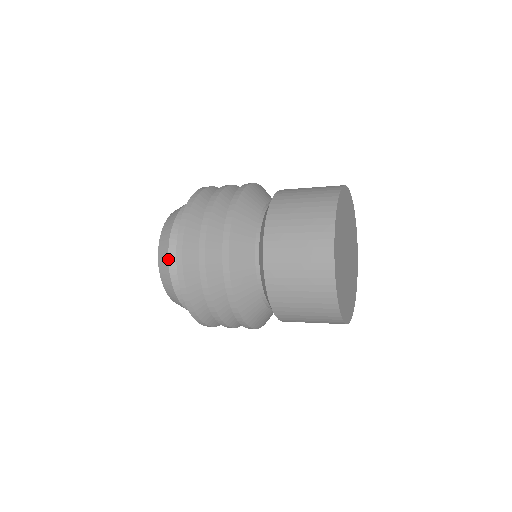
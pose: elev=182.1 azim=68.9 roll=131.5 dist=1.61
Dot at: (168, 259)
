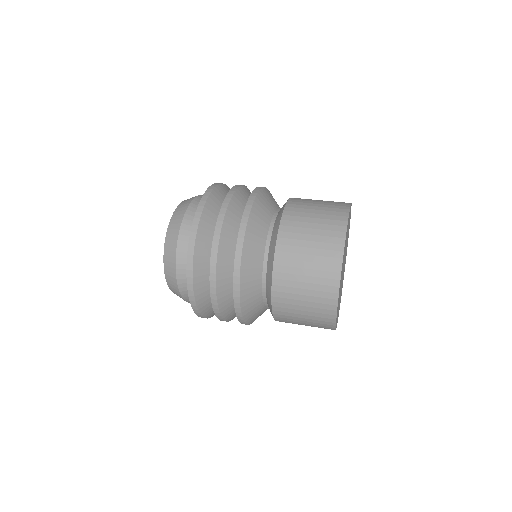
Dot at: (178, 236)
